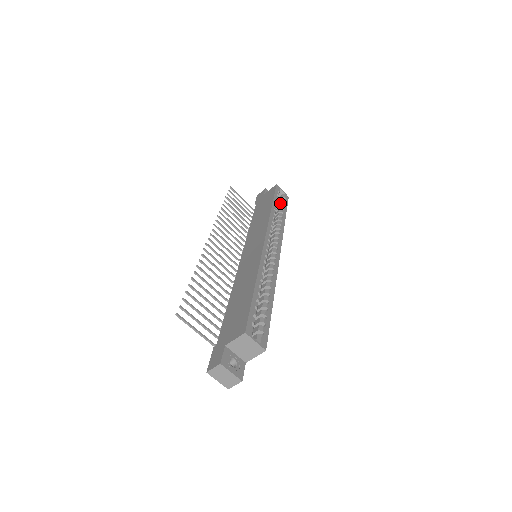
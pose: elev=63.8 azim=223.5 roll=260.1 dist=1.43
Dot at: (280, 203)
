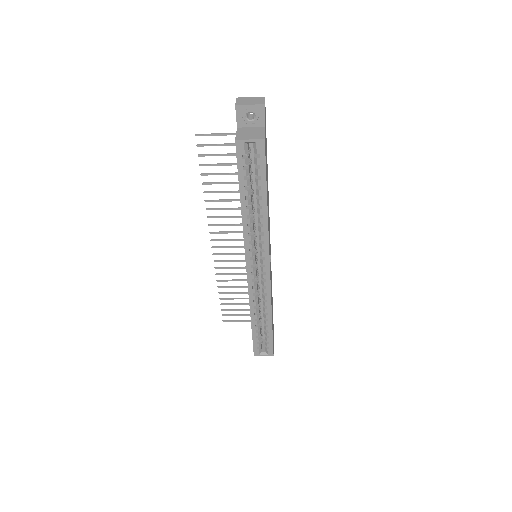
Dot at: occluded
